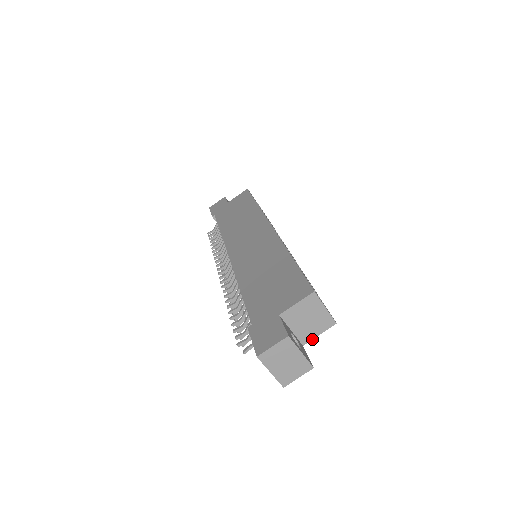
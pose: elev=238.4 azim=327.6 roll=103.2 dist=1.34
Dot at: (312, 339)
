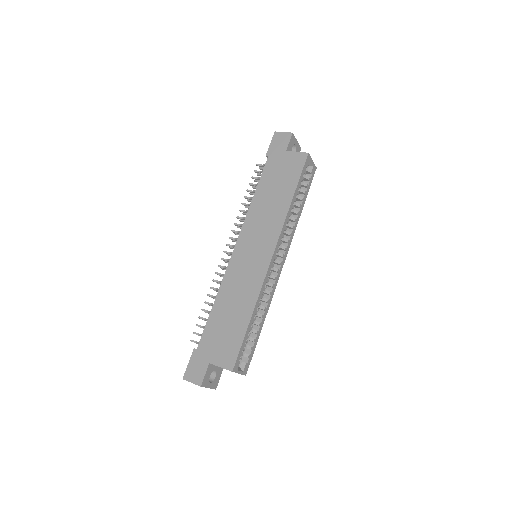
Dot at: occluded
